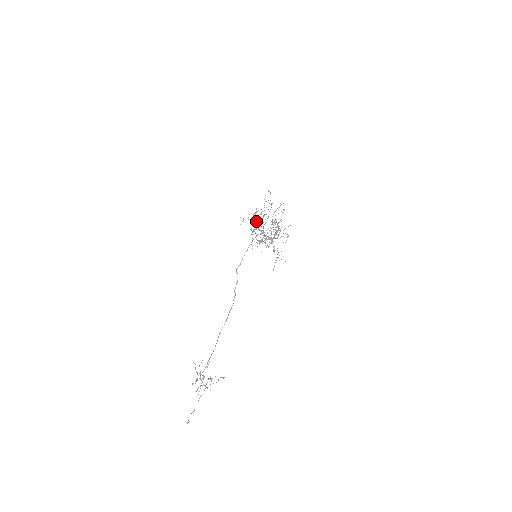
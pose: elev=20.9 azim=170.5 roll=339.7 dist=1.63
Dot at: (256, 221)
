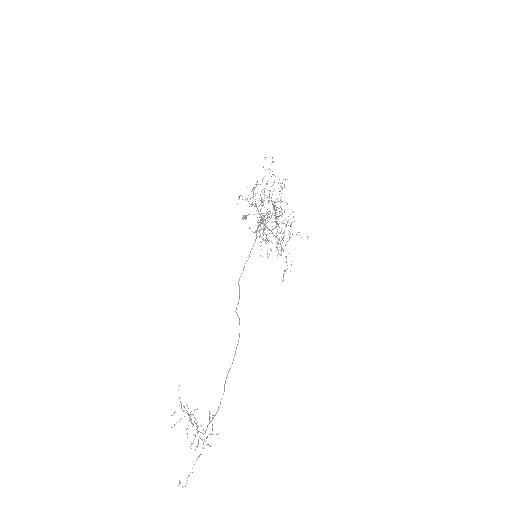
Dot at: occluded
